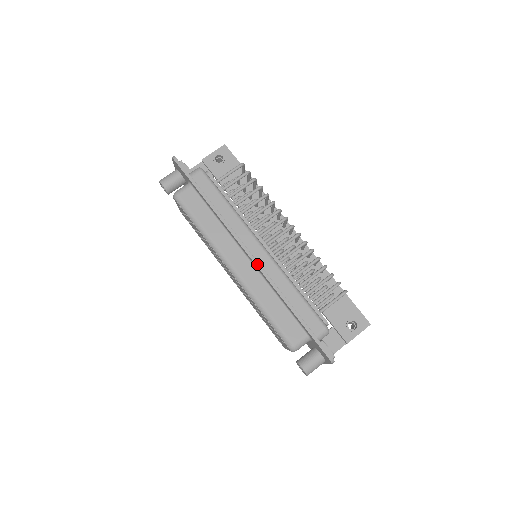
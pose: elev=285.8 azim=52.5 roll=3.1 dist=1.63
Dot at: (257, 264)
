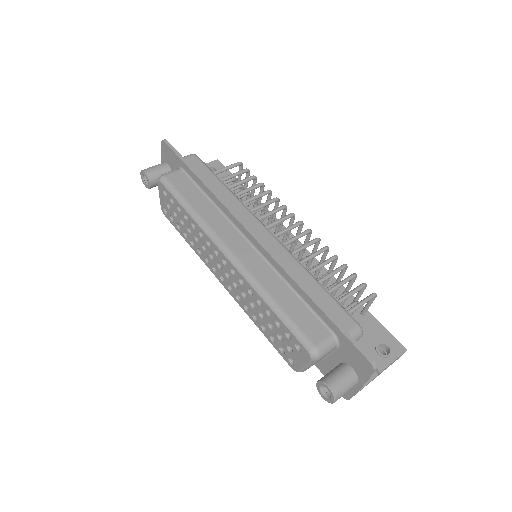
Dot at: (263, 245)
